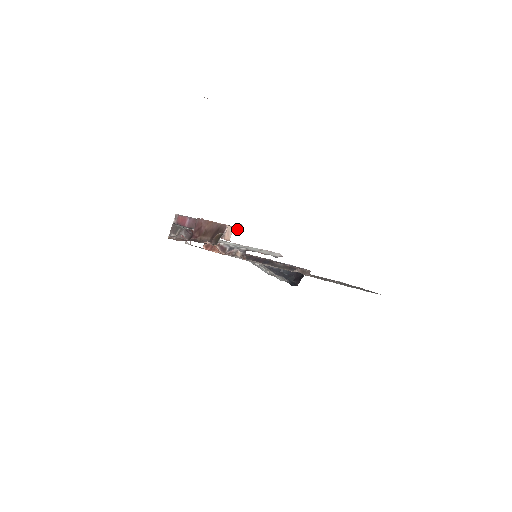
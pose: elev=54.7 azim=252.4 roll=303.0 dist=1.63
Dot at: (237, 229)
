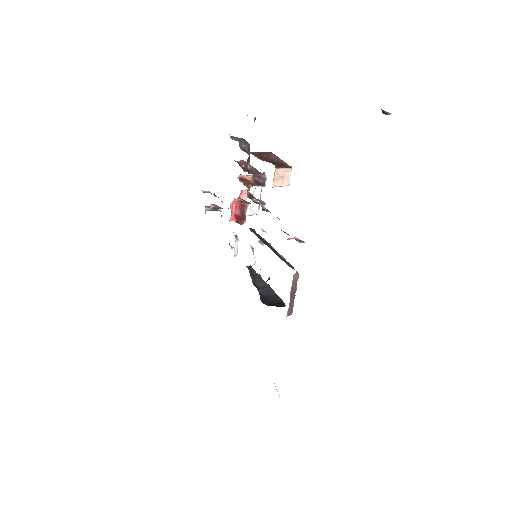
Dot at: occluded
